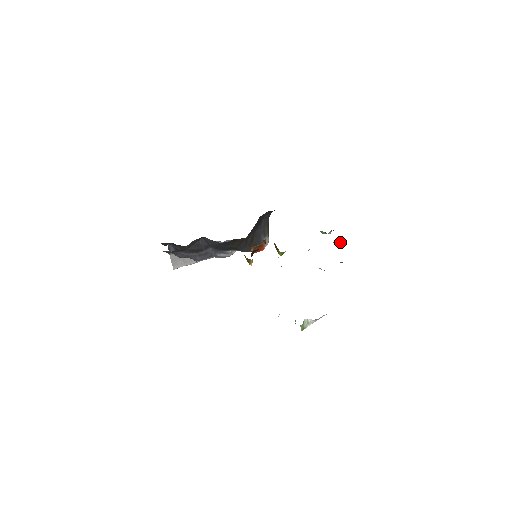
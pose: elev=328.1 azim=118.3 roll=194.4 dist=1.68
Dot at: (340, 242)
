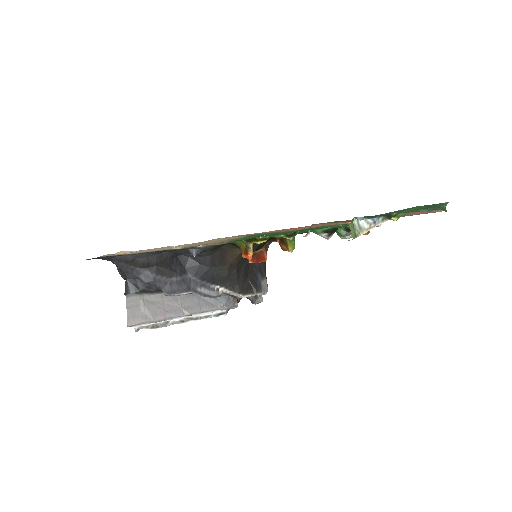
Dot at: occluded
